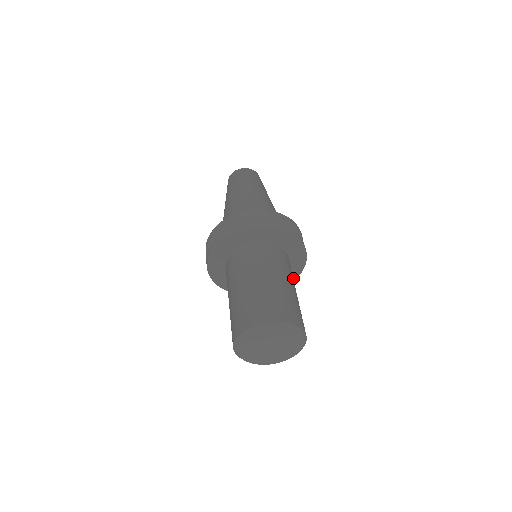
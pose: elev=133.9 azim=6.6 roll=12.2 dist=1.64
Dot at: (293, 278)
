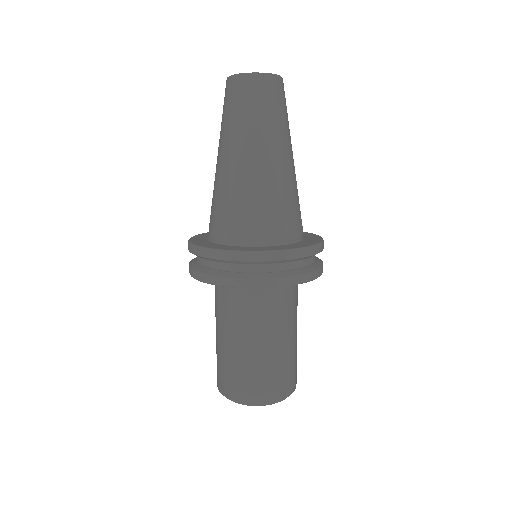
Dot at: occluded
